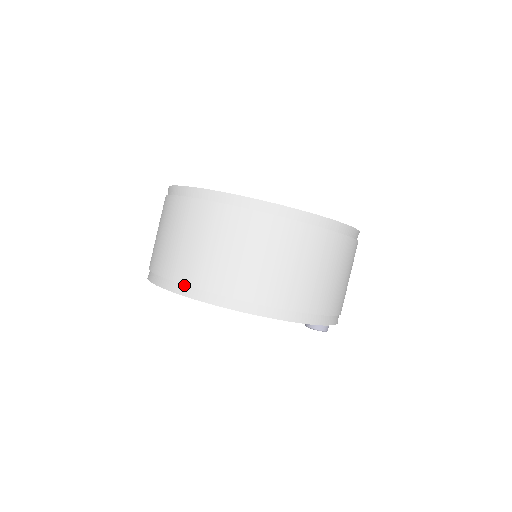
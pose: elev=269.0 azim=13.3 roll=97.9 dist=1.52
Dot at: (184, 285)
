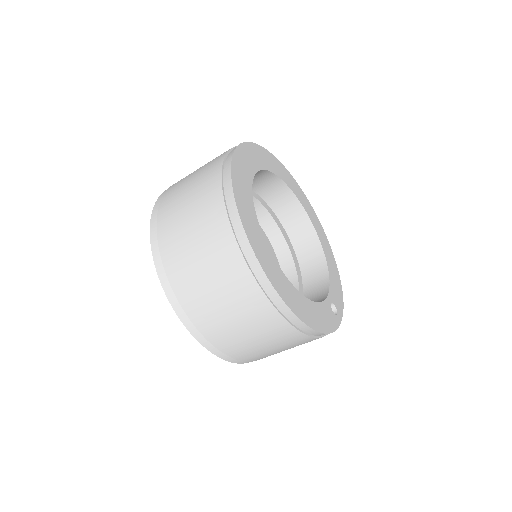
Dot at: (158, 234)
